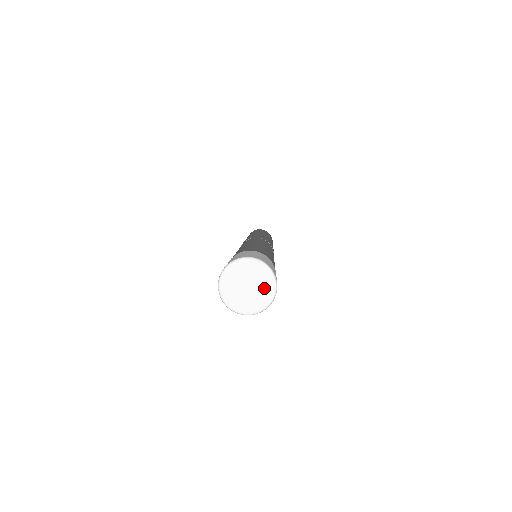
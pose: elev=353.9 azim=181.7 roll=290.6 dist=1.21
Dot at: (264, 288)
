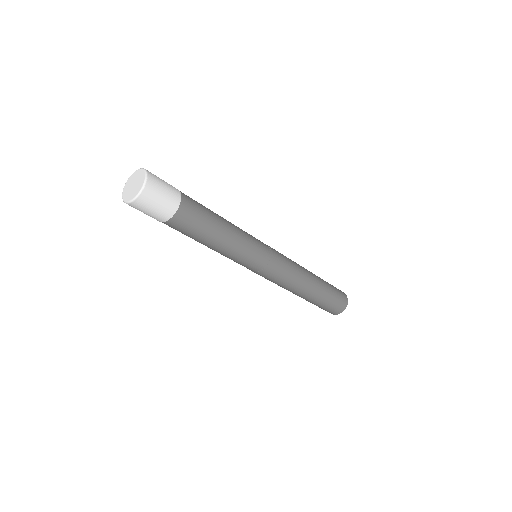
Dot at: (139, 185)
